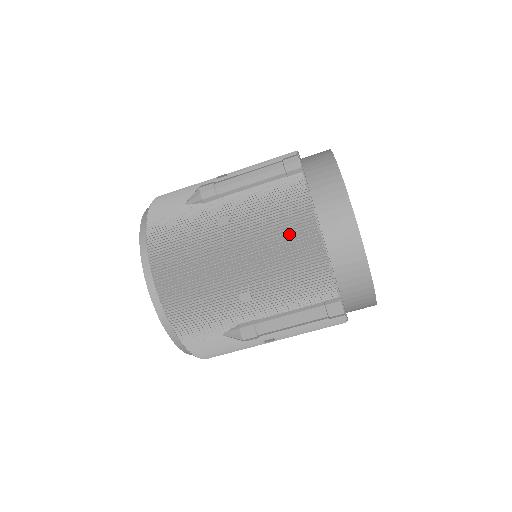
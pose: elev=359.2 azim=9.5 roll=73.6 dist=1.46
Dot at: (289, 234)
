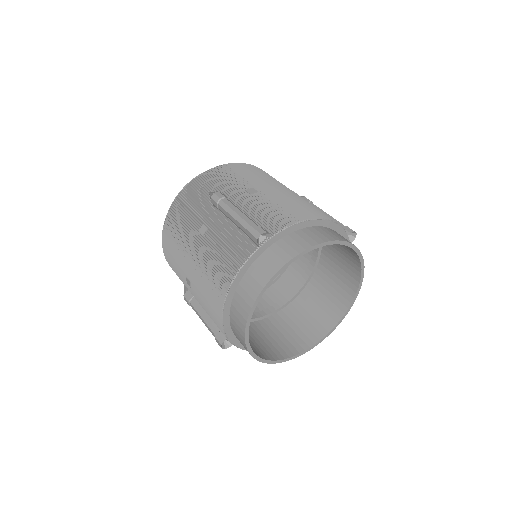
Dot at: (215, 278)
